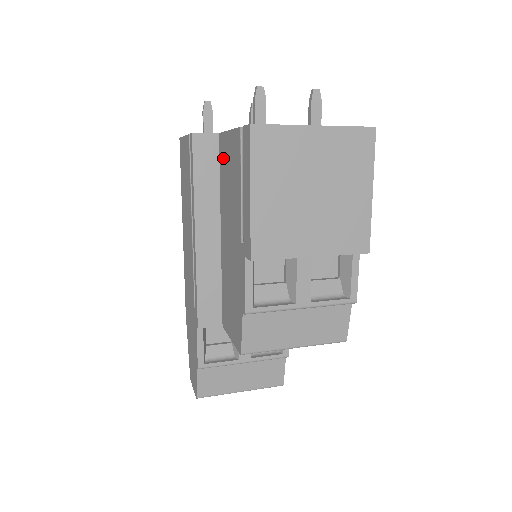
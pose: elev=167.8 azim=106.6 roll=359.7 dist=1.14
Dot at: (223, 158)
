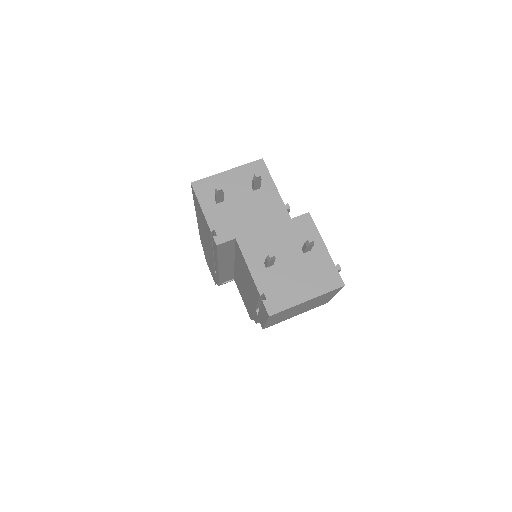
Dot at: (240, 256)
